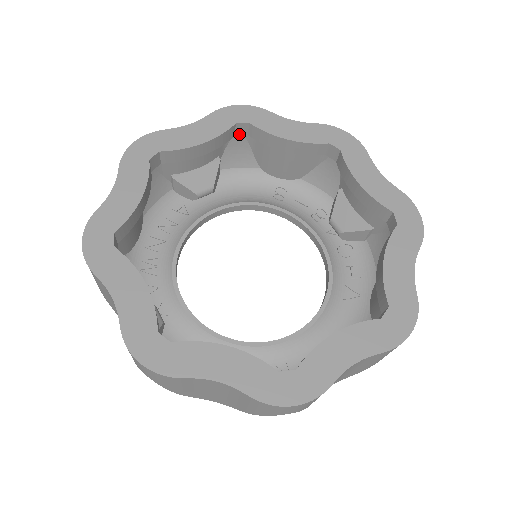
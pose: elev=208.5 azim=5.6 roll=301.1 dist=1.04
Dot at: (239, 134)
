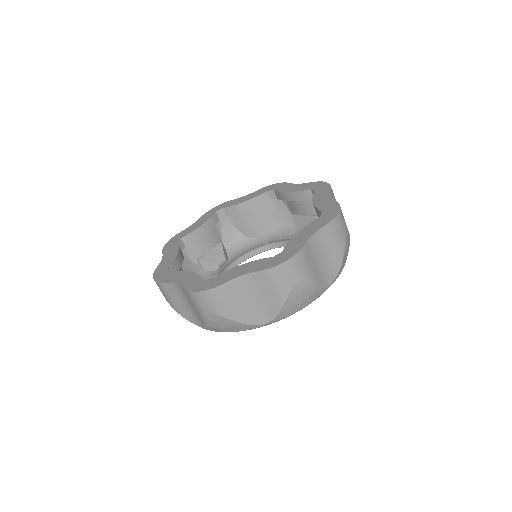
Dot at: (222, 218)
